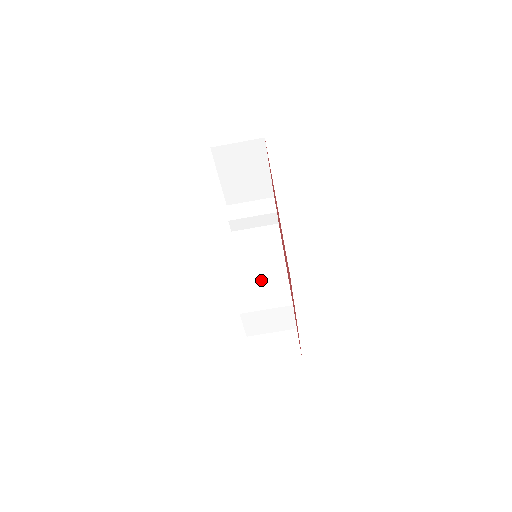
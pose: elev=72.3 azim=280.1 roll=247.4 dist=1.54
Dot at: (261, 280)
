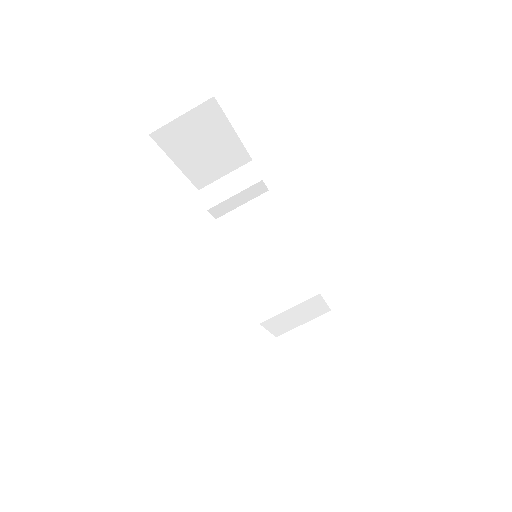
Dot at: (271, 272)
